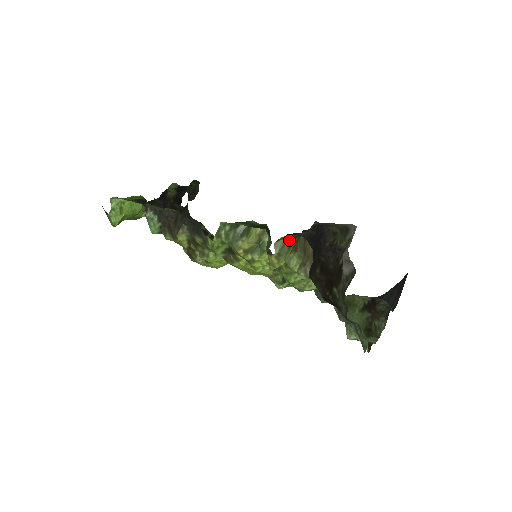
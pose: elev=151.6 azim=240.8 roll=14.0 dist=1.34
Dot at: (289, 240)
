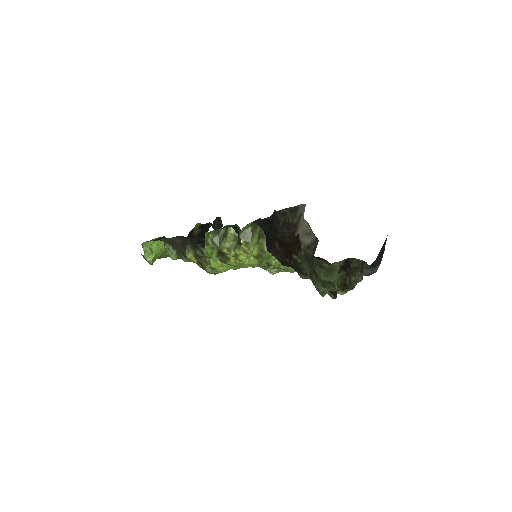
Dot at: (250, 229)
